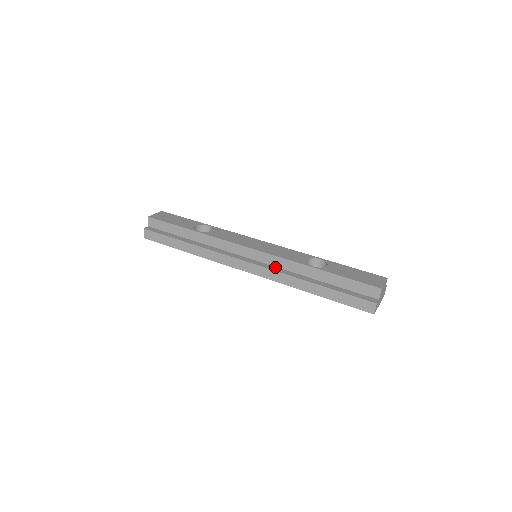
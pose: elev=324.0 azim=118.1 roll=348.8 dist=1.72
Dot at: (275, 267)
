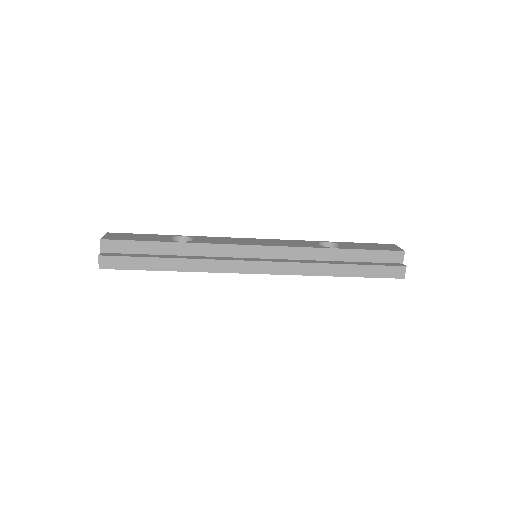
Dot at: (290, 260)
